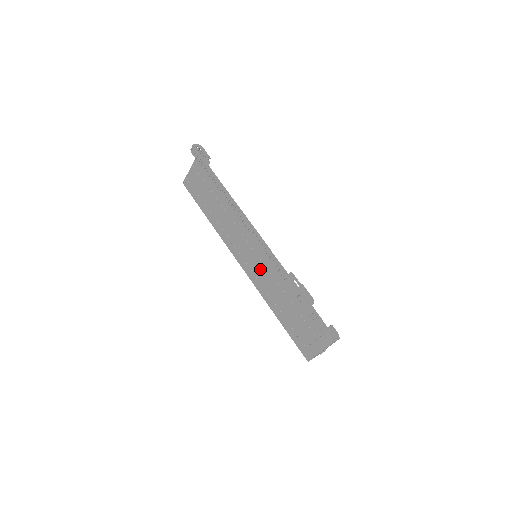
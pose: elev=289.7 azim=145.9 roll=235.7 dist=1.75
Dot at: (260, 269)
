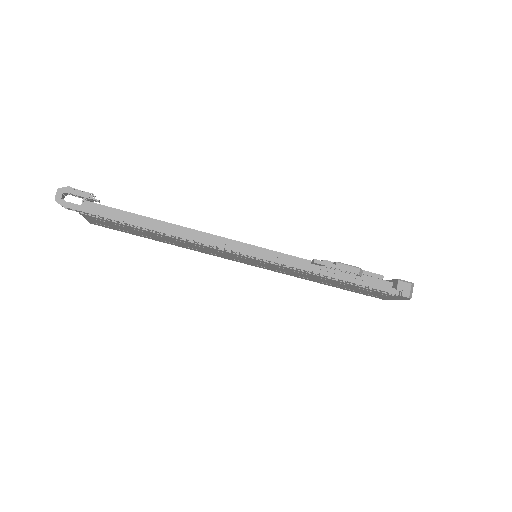
Dot at: occluded
